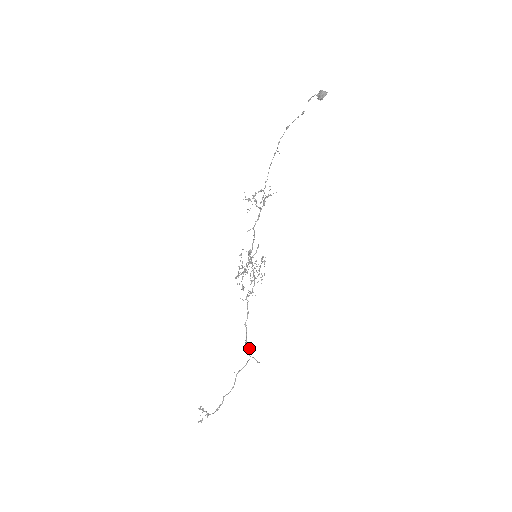
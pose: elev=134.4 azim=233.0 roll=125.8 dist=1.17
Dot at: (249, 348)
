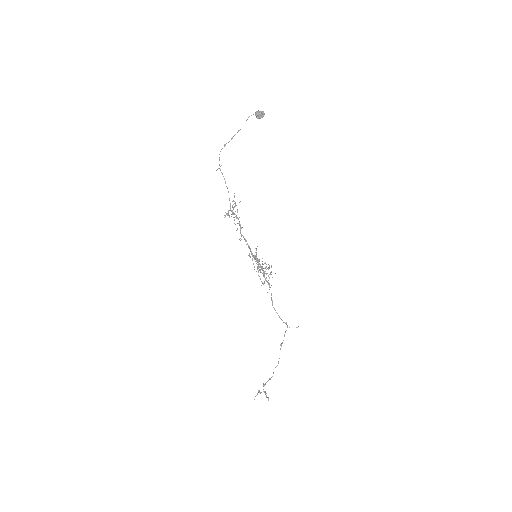
Dot at: (286, 323)
